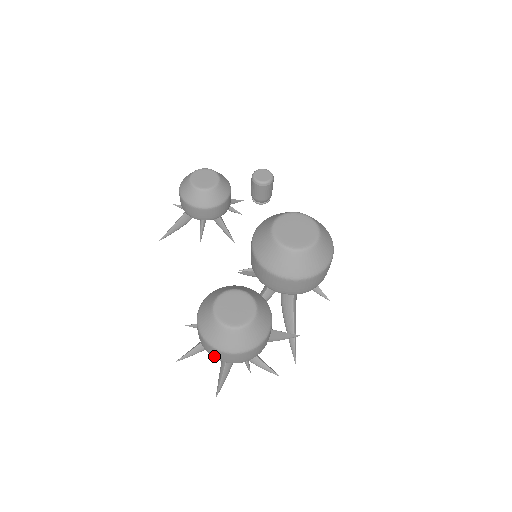
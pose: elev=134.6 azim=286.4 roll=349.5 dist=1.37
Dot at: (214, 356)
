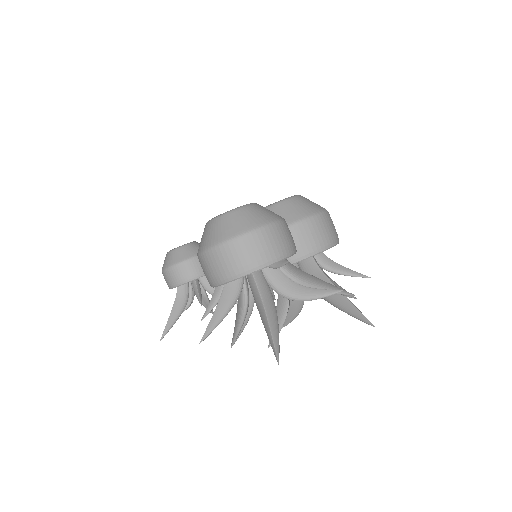
Dot at: (234, 269)
